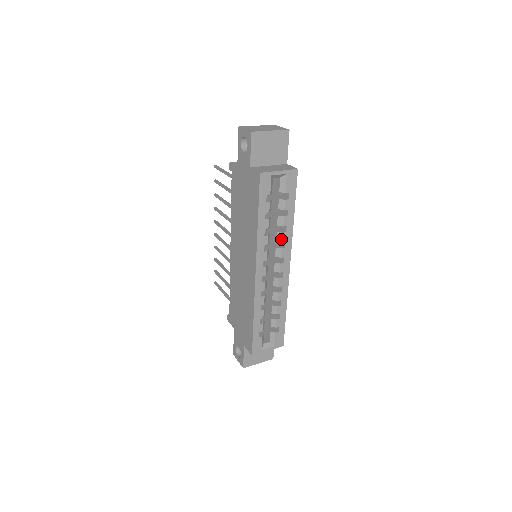
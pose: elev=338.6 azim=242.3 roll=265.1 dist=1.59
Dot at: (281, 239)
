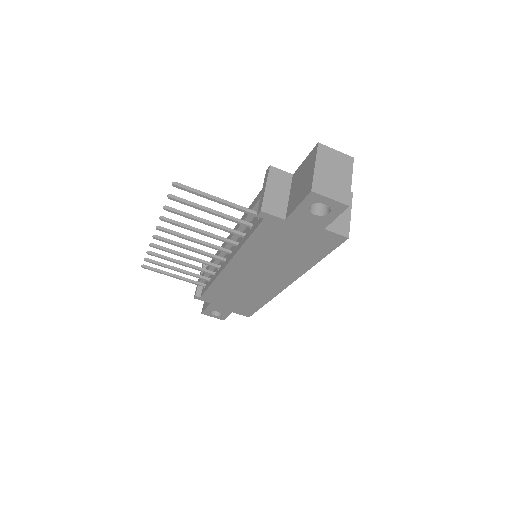
Dot at: occluded
